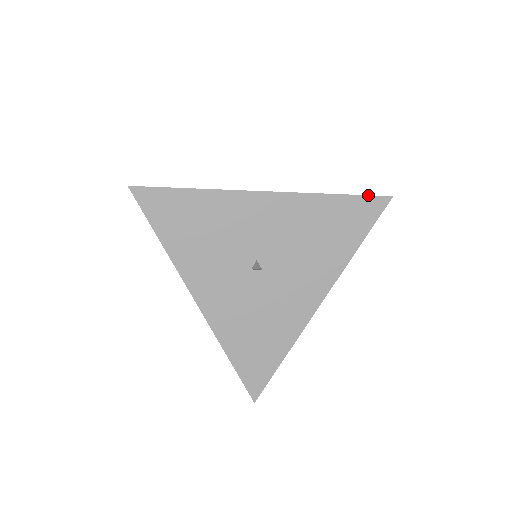
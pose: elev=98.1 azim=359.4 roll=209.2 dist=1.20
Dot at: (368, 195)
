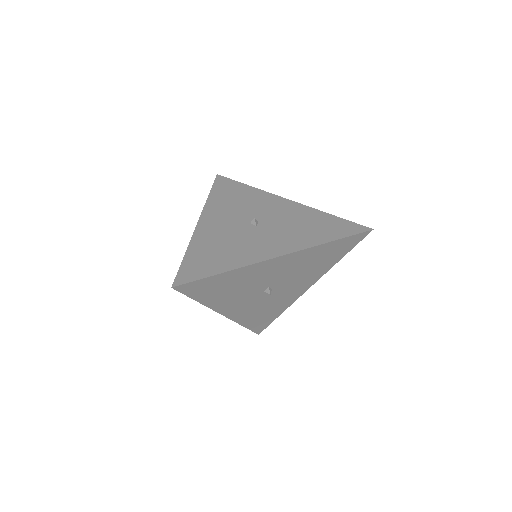
Dot at: (356, 234)
